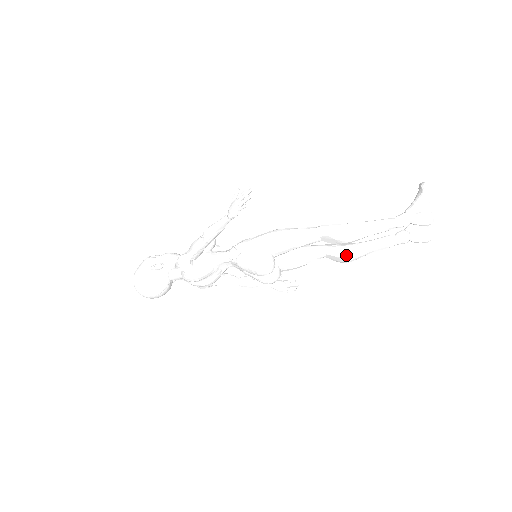
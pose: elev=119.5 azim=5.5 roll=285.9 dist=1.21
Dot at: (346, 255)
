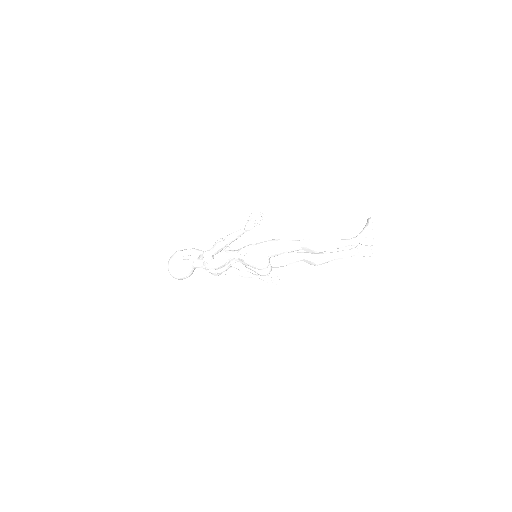
Dot at: (317, 261)
